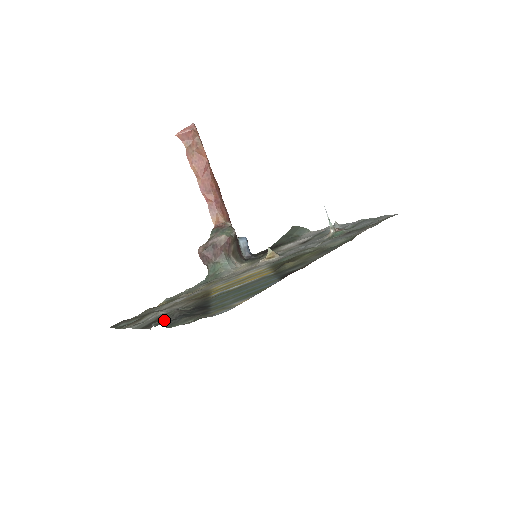
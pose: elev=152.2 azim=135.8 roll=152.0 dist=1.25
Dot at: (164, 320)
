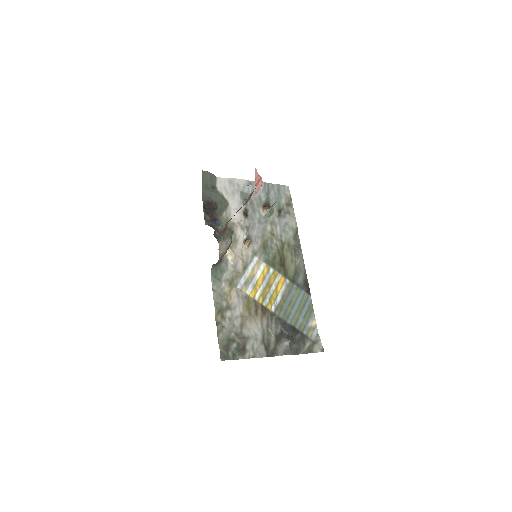
Dot at: (291, 350)
